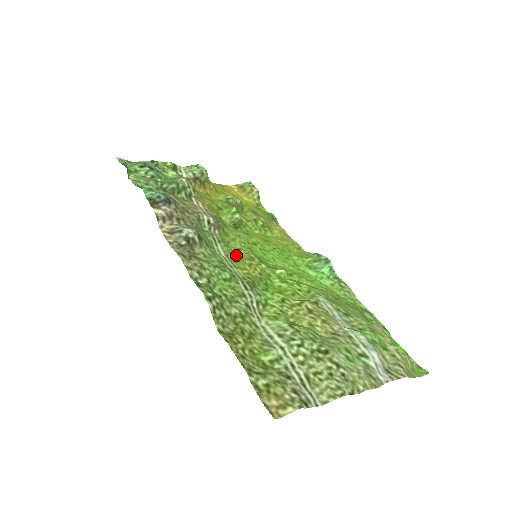
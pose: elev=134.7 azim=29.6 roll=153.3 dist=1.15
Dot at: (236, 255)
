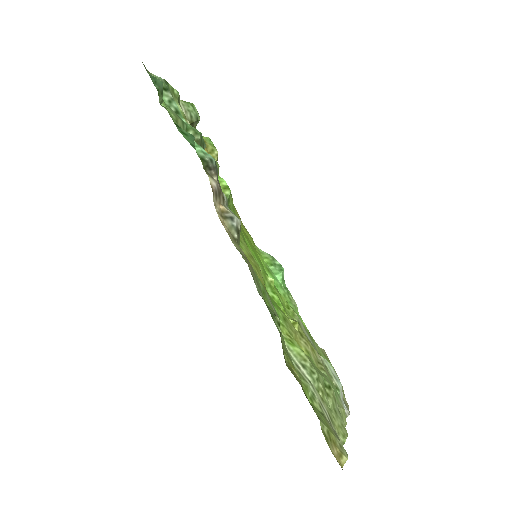
Dot at: (243, 250)
